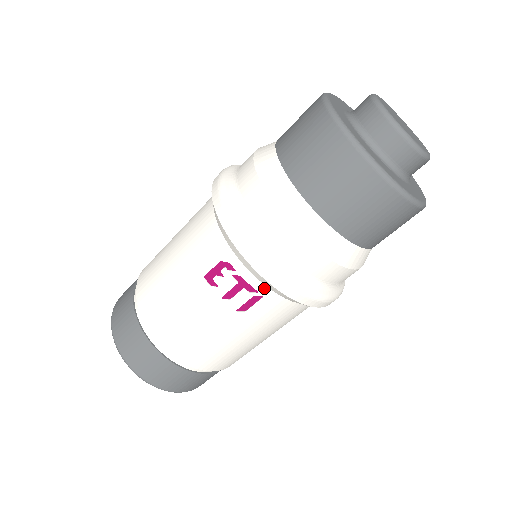
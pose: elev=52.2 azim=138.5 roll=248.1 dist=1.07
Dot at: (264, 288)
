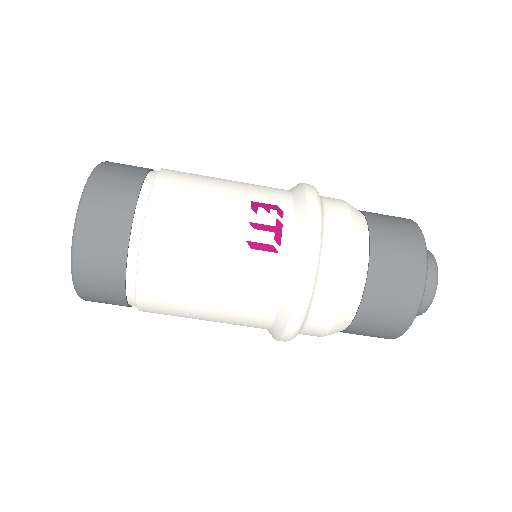
Dot at: (288, 248)
